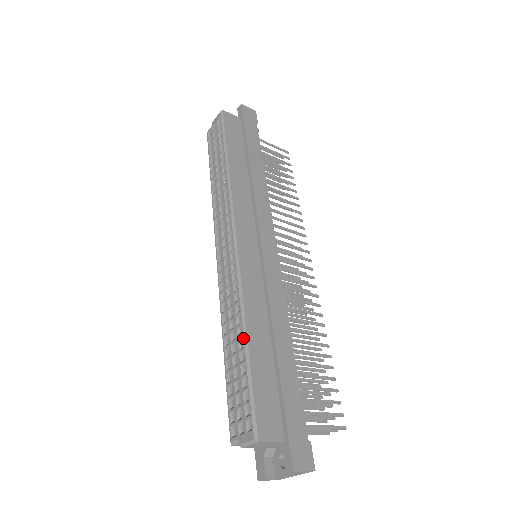
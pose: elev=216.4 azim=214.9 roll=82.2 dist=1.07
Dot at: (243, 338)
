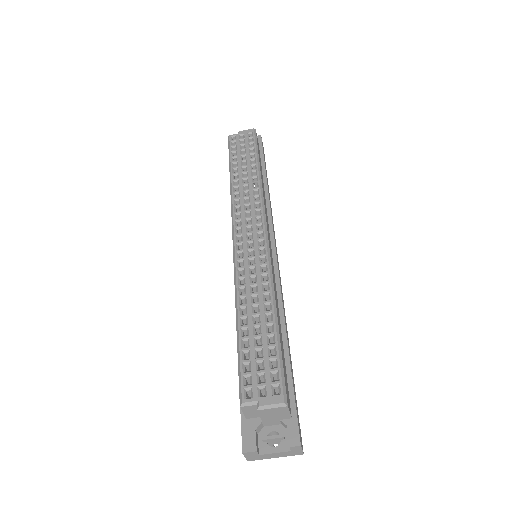
Dot at: (274, 313)
